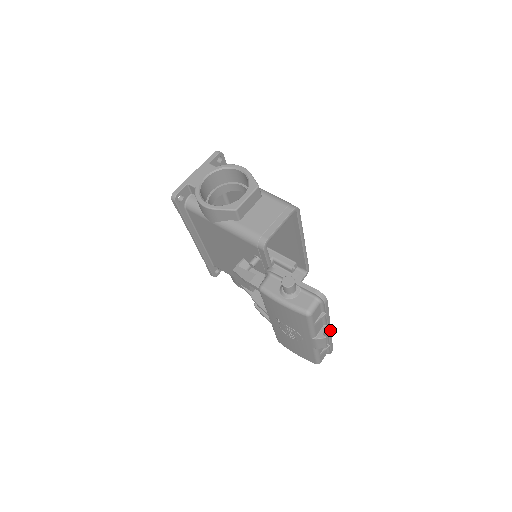
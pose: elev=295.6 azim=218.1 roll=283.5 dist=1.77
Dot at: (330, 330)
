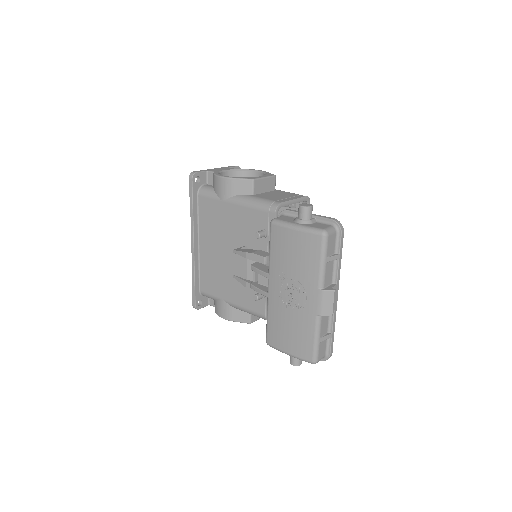
Dot at: (336, 300)
